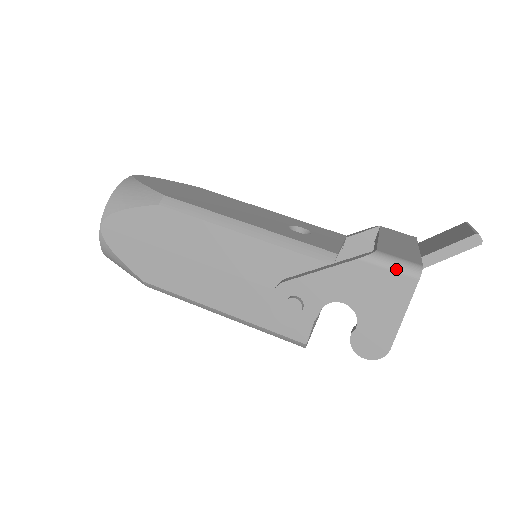
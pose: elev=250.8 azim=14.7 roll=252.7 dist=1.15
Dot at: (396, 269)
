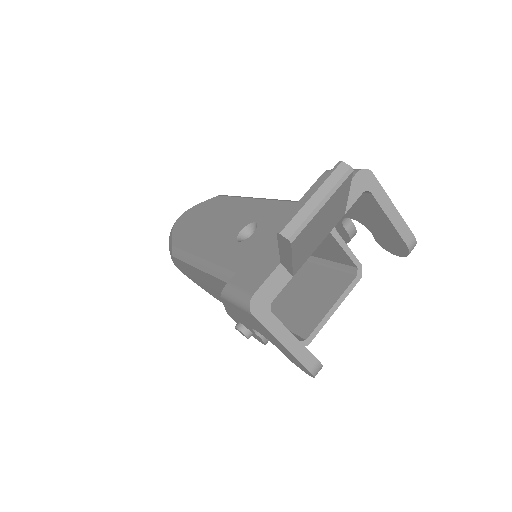
Dot at: (238, 305)
